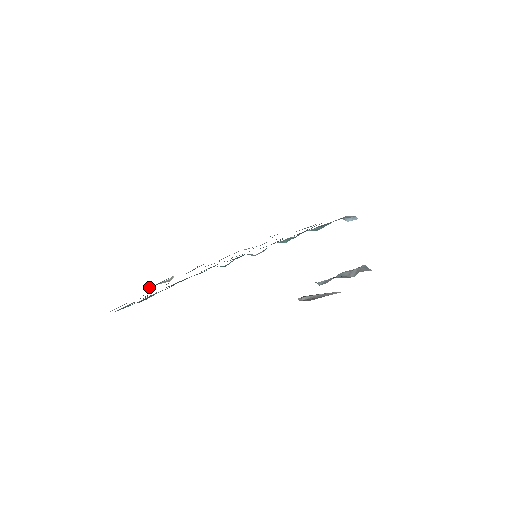
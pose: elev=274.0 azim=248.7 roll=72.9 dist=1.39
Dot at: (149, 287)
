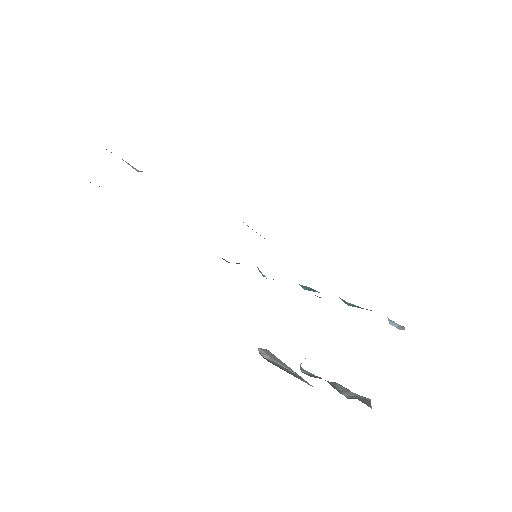
Dot at: occluded
